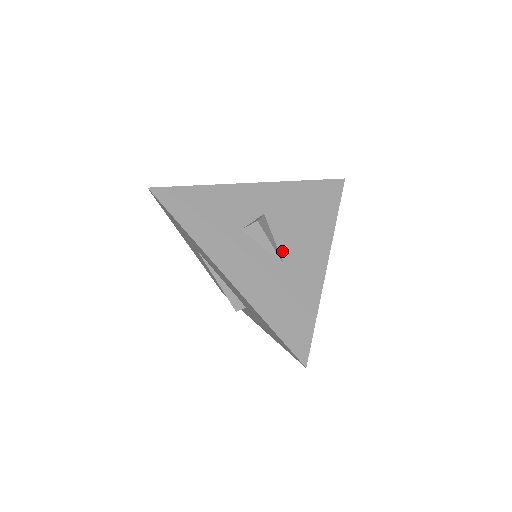
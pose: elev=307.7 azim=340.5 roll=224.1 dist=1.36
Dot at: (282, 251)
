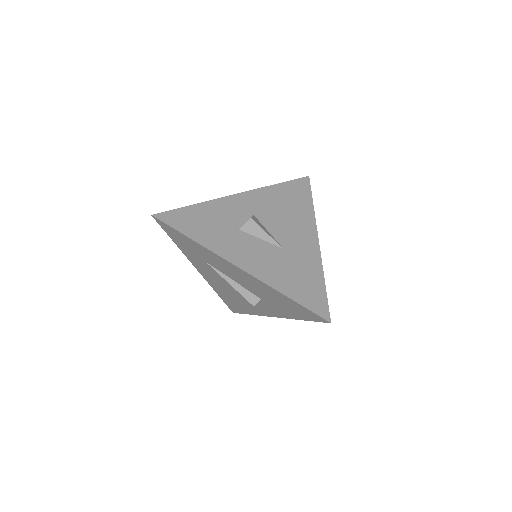
Dot at: (278, 239)
